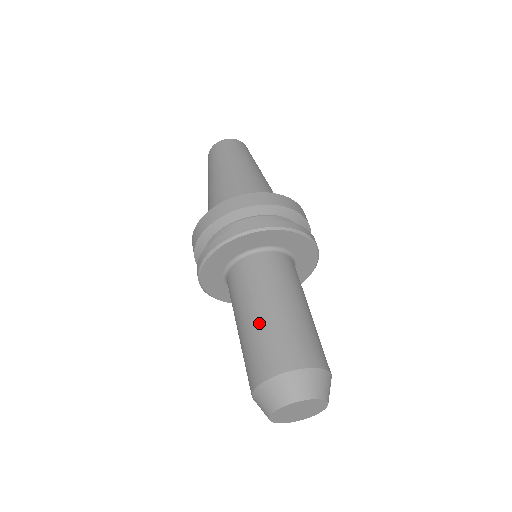
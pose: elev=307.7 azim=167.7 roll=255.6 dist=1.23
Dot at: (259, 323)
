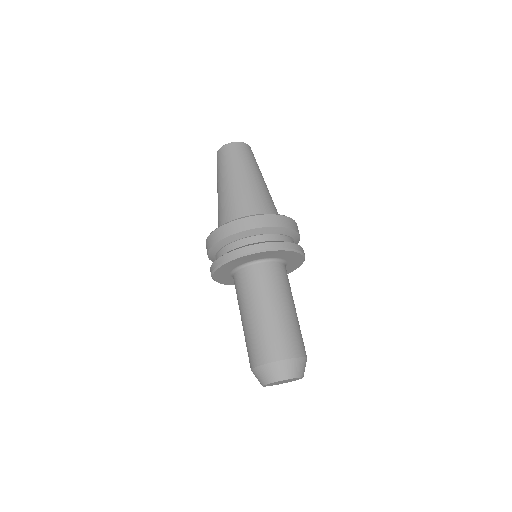
Dot at: (282, 317)
